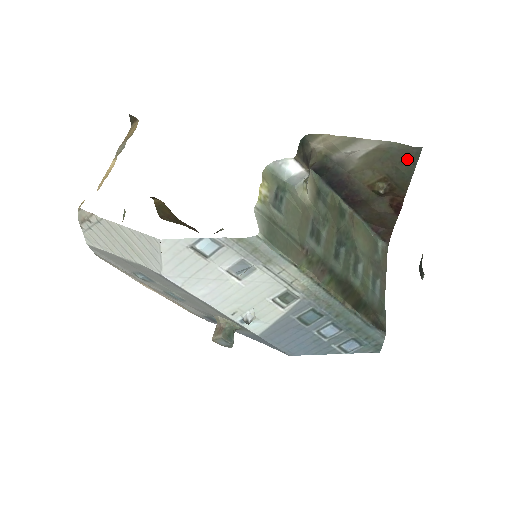
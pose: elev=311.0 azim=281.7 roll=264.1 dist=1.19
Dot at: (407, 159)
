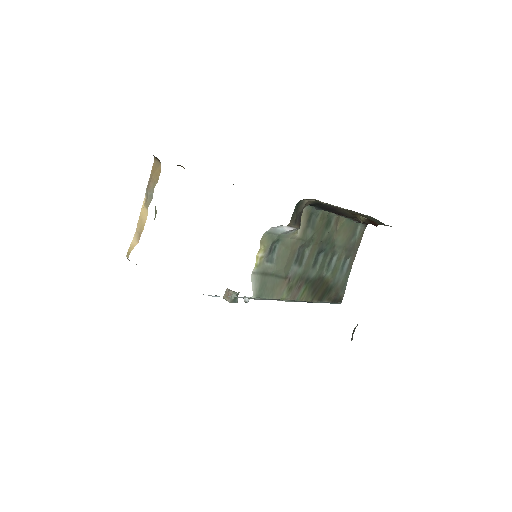
Dot at: occluded
